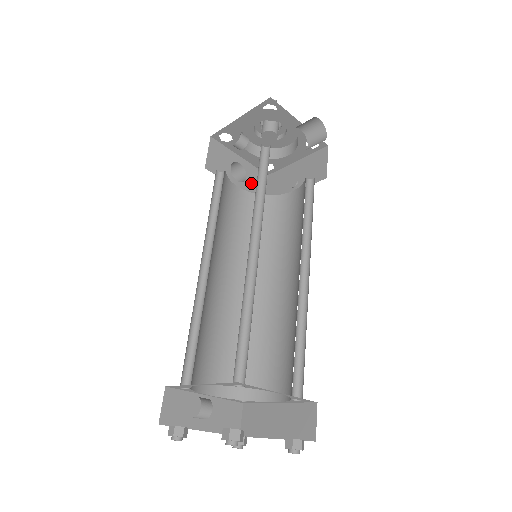
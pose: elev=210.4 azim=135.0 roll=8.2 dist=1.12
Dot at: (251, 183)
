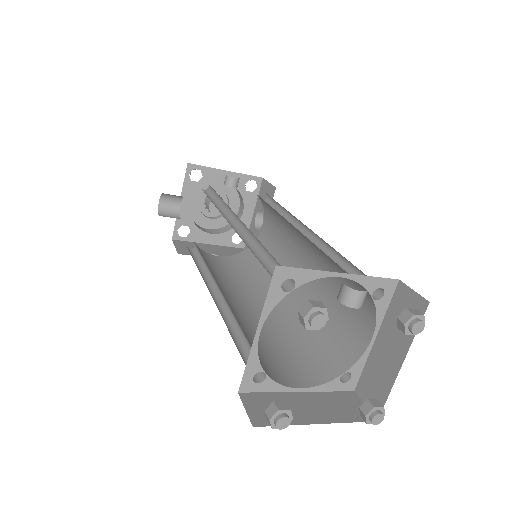
Dot at: occluded
